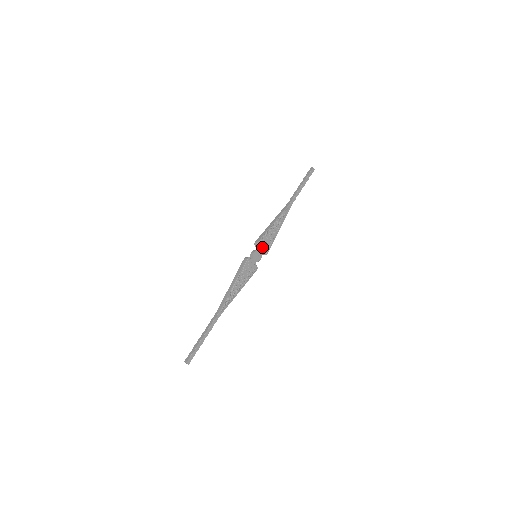
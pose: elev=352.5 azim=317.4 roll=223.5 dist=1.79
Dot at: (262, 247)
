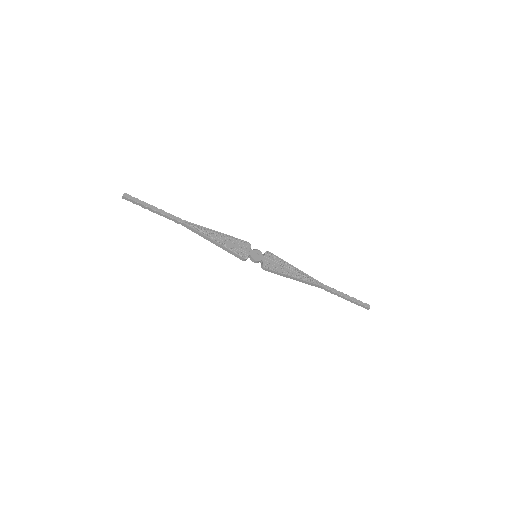
Dot at: (268, 260)
